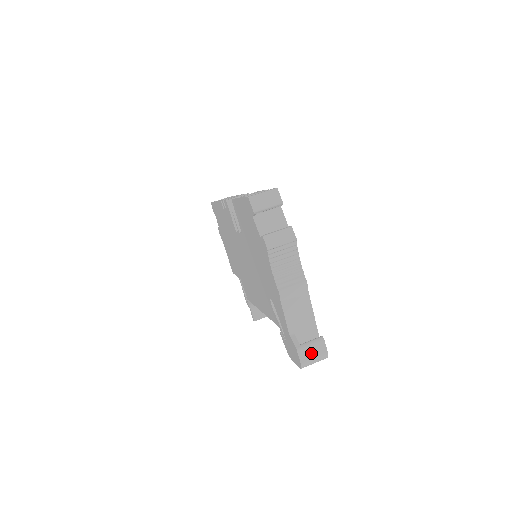
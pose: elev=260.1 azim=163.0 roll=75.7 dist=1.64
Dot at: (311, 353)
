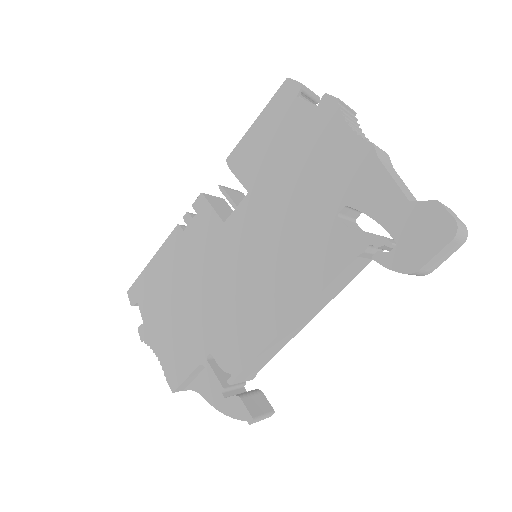
Dot at: (452, 214)
